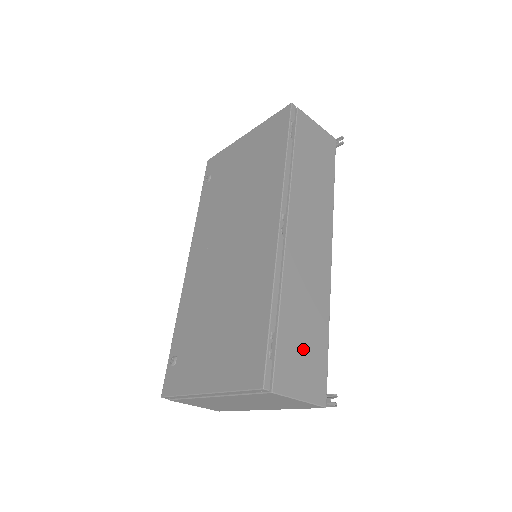
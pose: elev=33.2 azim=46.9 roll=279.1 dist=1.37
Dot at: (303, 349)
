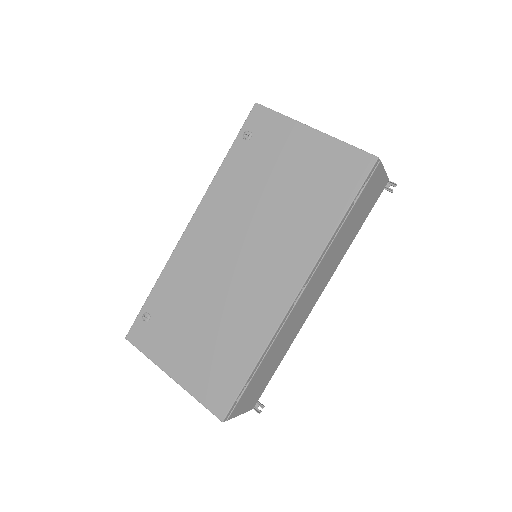
Dot at: (260, 382)
